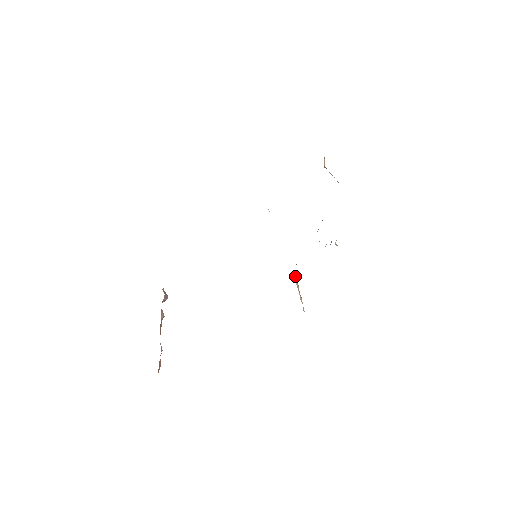
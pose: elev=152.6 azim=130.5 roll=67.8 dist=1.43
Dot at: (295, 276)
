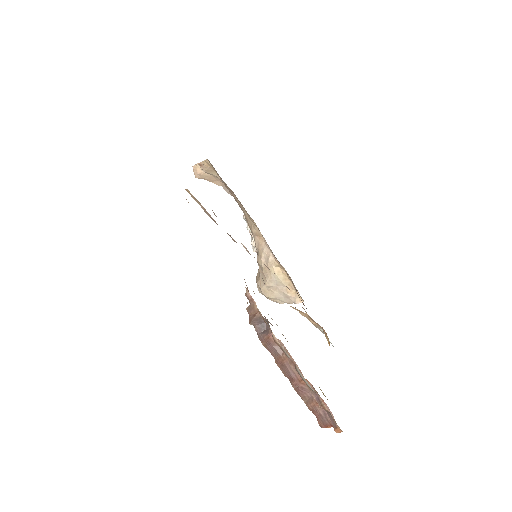
Dot at: (276, 271)
